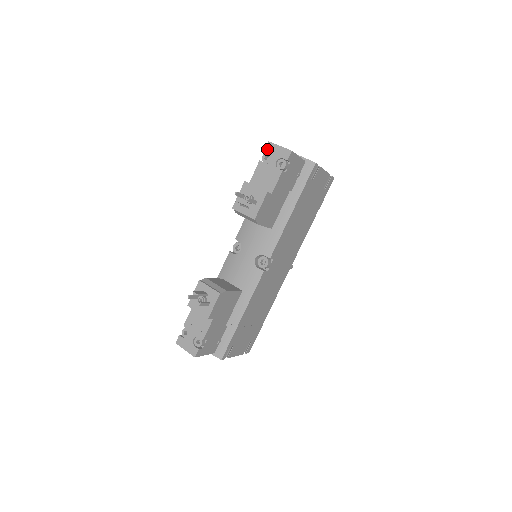
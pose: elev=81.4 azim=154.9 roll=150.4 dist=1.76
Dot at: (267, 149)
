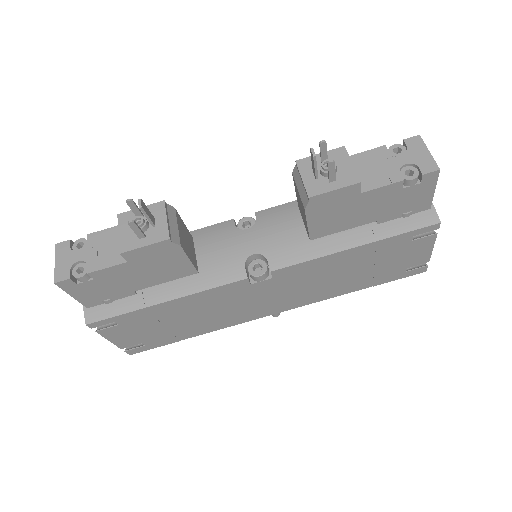
Dot at: (409, 141)
